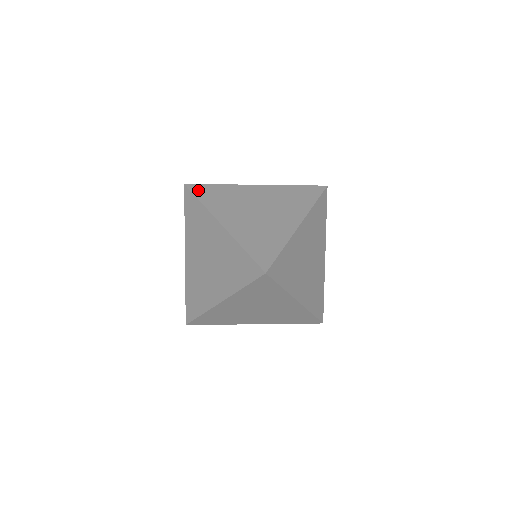
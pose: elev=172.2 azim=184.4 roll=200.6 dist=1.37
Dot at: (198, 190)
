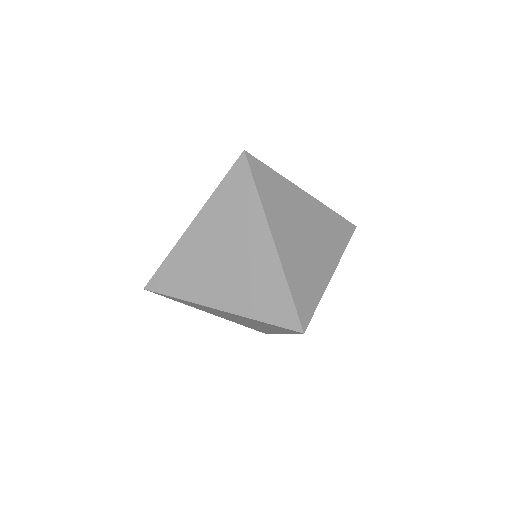
Dot at: (257, 170)
